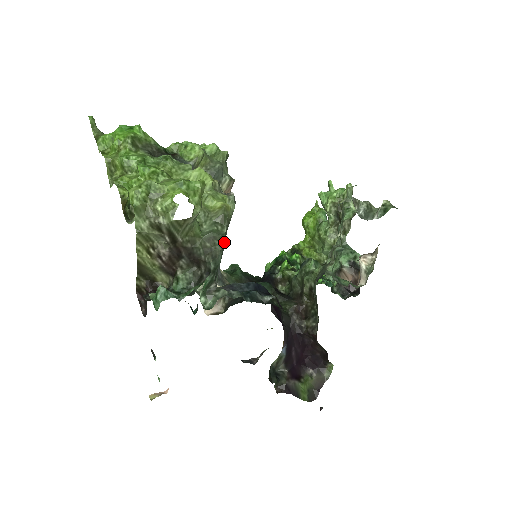
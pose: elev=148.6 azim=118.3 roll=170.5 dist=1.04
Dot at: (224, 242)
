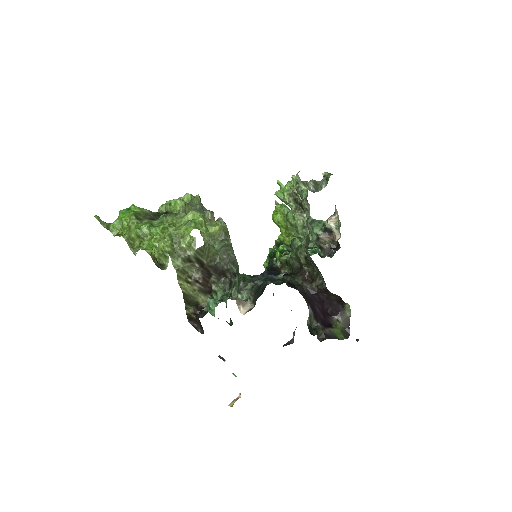
Dot at: occluded
